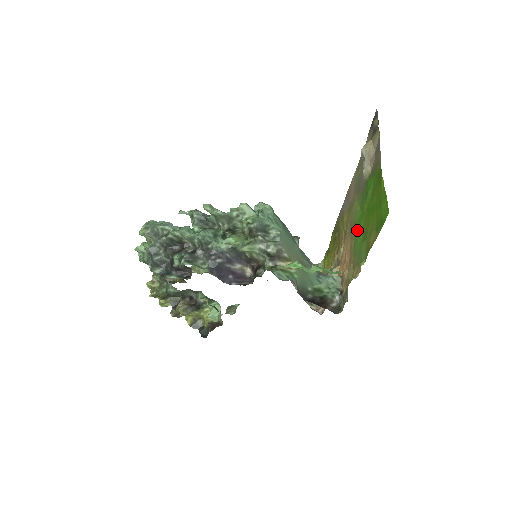
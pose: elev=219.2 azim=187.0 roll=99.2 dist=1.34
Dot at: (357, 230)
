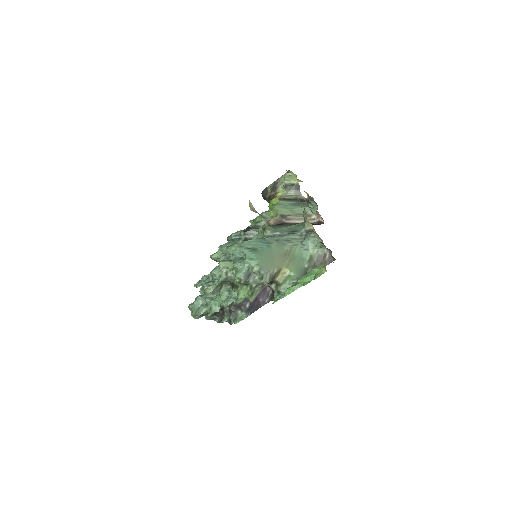
Dot at: occluded
